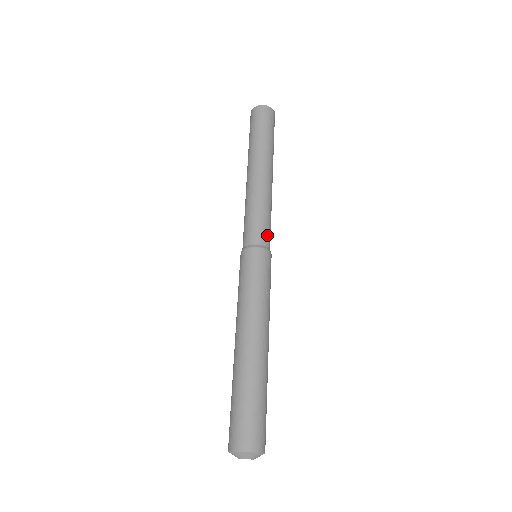
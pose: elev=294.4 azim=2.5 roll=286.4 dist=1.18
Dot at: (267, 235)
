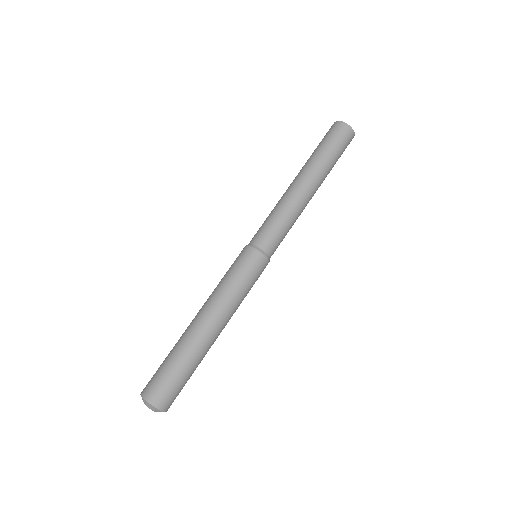
Dot at: (266, 238)
